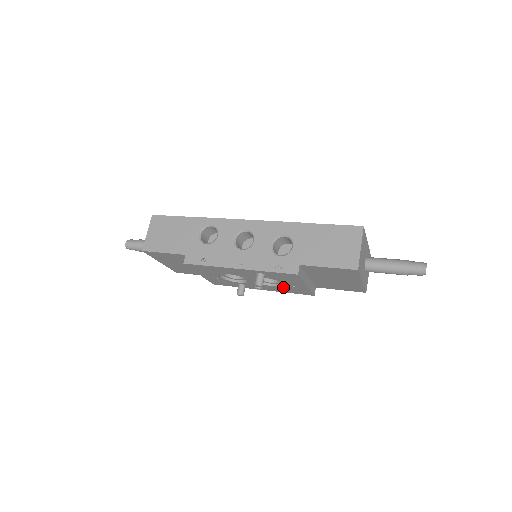
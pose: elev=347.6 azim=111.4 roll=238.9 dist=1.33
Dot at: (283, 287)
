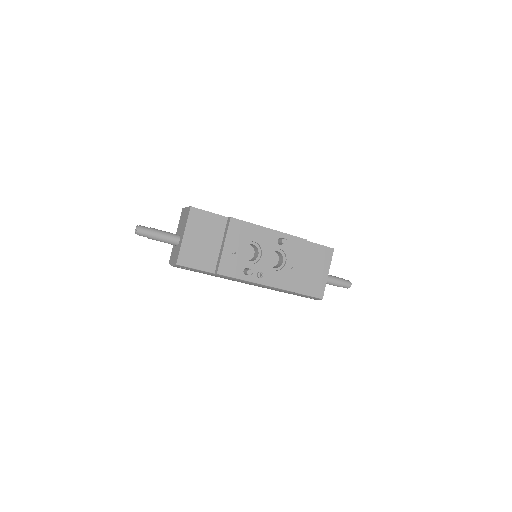
Dot at: (281, 272)
